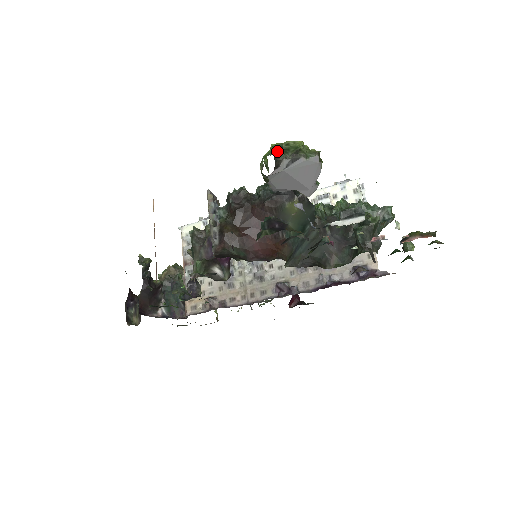
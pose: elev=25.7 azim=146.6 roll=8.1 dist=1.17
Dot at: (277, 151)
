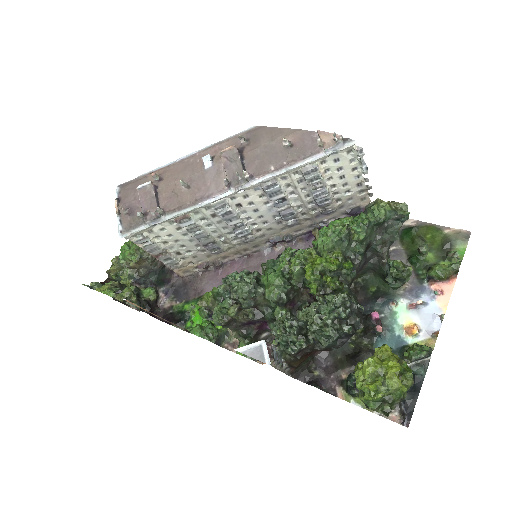
Dot at: (388, 414)
